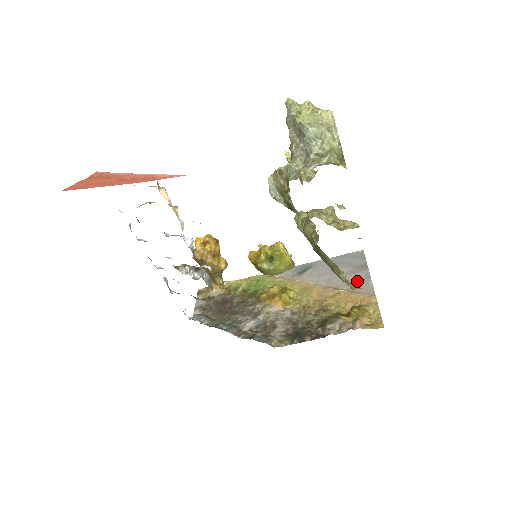
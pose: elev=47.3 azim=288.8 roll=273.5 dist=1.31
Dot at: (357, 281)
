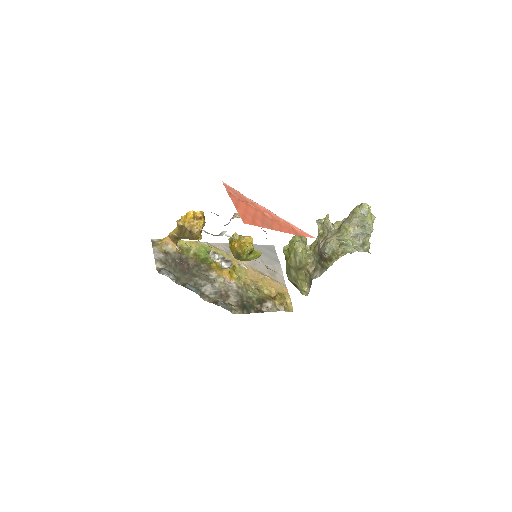
Dot at: occluded
